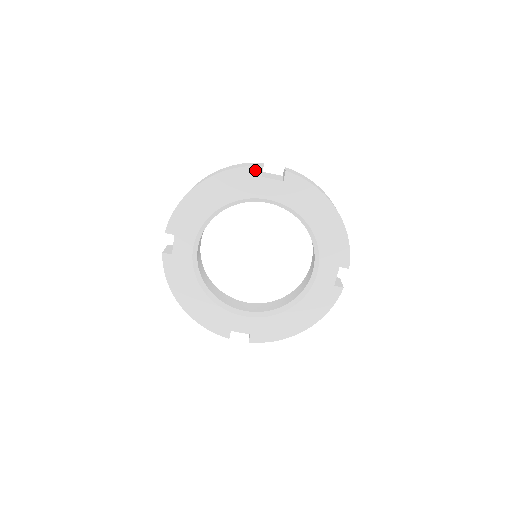
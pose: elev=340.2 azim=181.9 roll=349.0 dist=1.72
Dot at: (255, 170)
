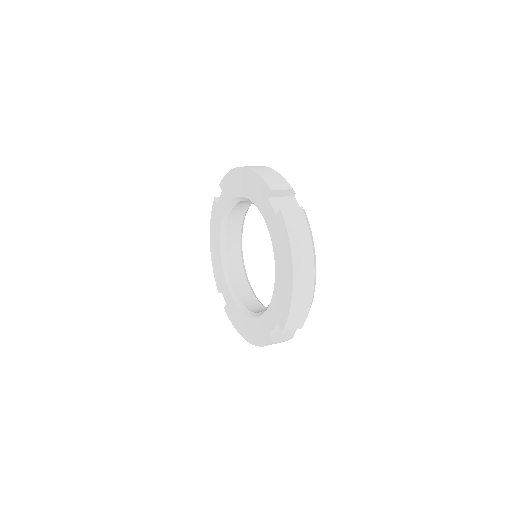
Dot at: (267, 188)
